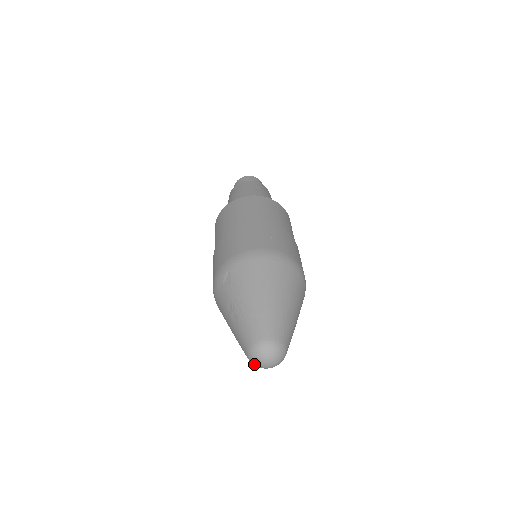
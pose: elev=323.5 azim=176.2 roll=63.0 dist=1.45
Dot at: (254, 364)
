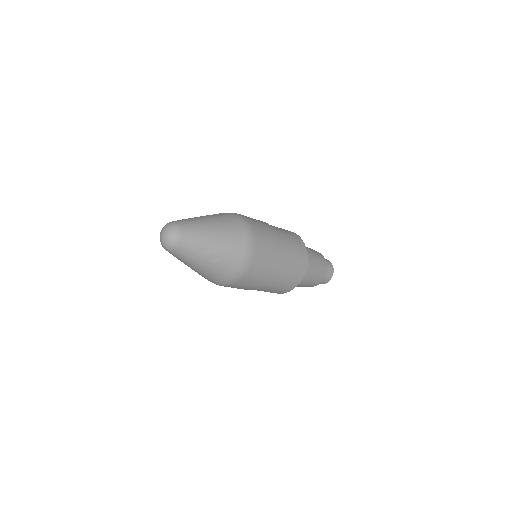
Dot at: (160, 240)
